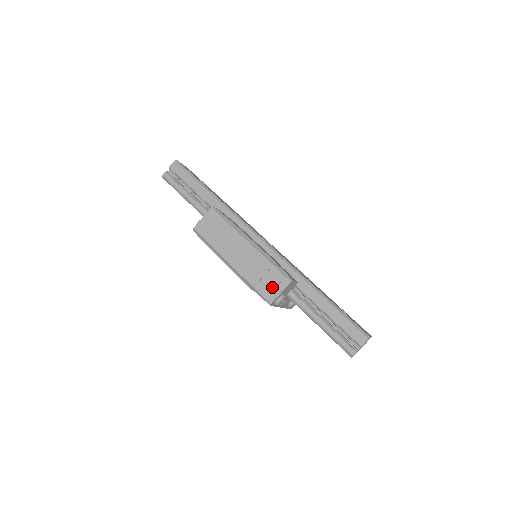
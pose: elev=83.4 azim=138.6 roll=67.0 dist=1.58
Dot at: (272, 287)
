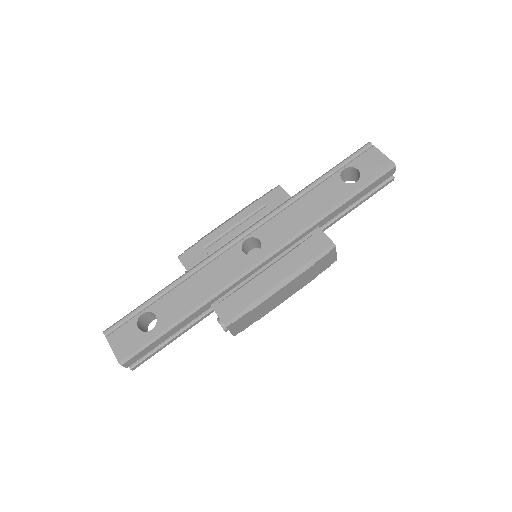
Dot at: (328, 262)
